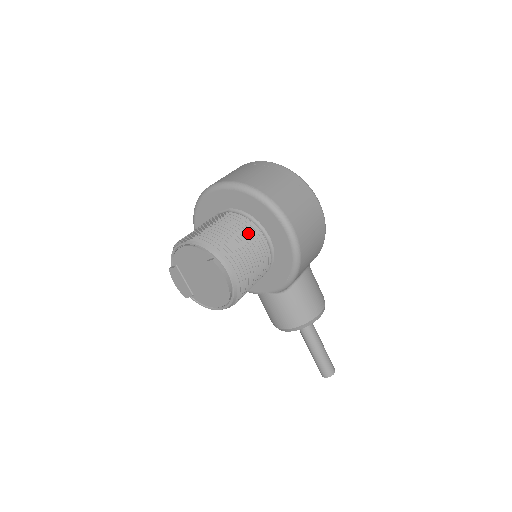
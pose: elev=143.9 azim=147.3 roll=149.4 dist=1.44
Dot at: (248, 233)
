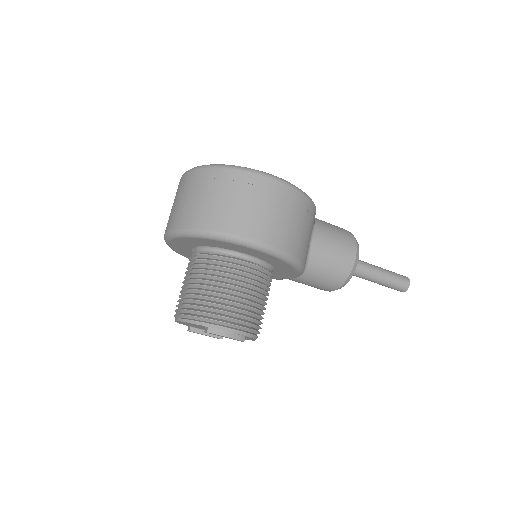
Dot at: (224, 273)
